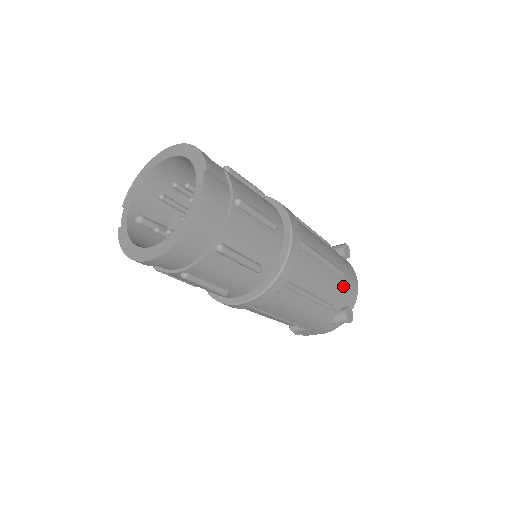
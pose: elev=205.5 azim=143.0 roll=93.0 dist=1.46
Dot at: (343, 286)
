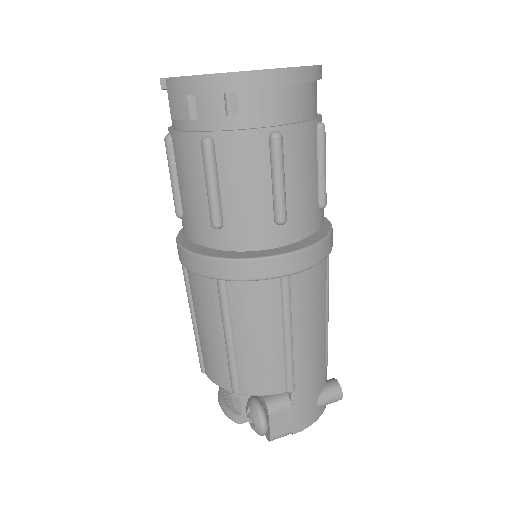
Dot at: occluded
